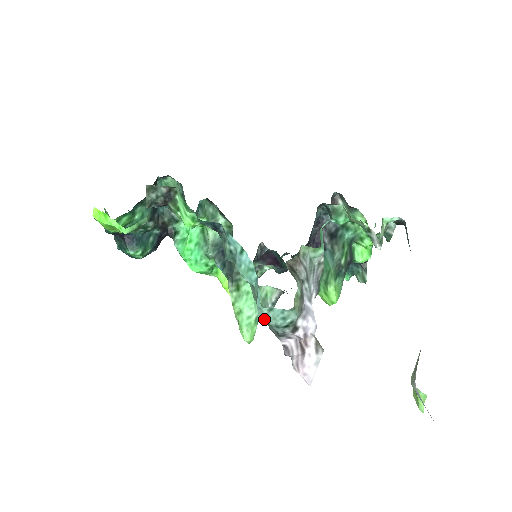
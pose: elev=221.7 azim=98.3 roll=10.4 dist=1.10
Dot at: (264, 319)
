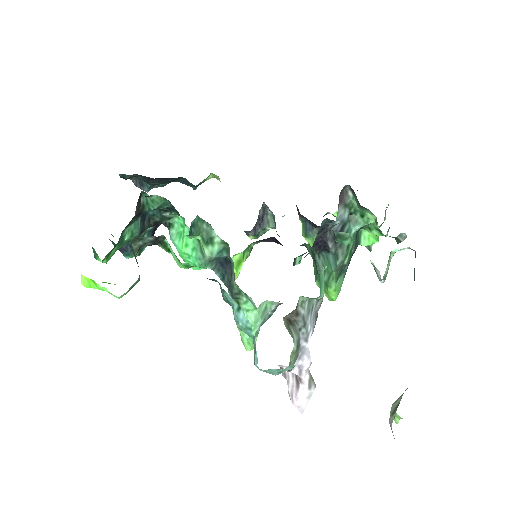
Dot at: occluded
